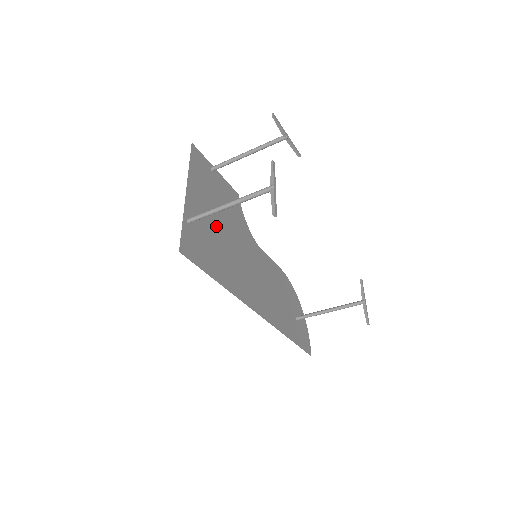
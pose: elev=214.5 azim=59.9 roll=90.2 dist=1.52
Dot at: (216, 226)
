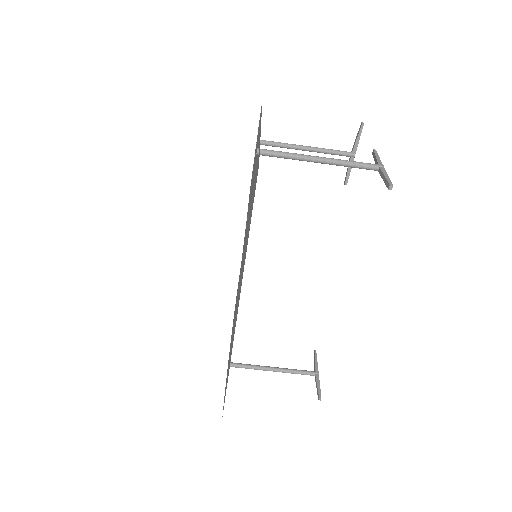
Dot at: (252, 190)
